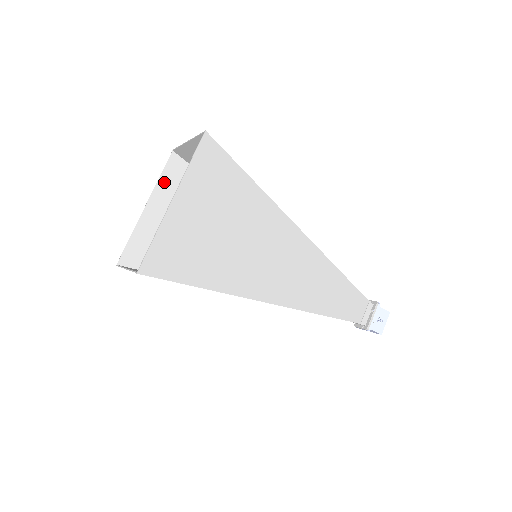
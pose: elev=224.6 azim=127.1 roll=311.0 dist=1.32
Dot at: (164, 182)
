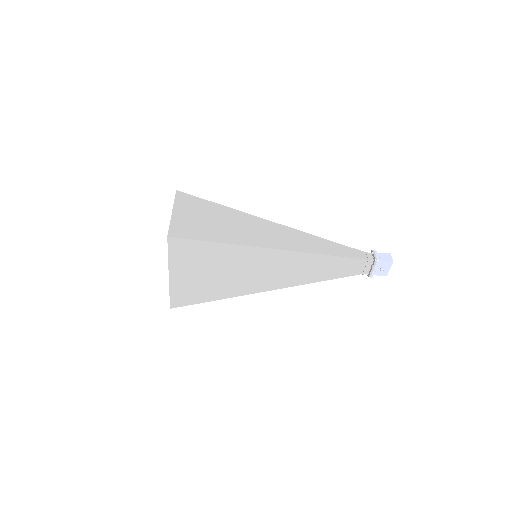
Dot at: occluded
